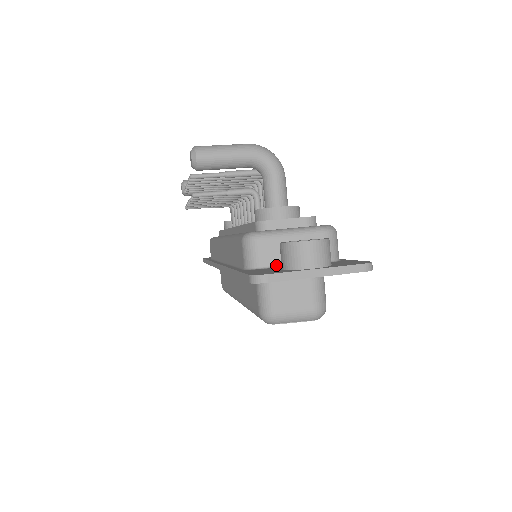
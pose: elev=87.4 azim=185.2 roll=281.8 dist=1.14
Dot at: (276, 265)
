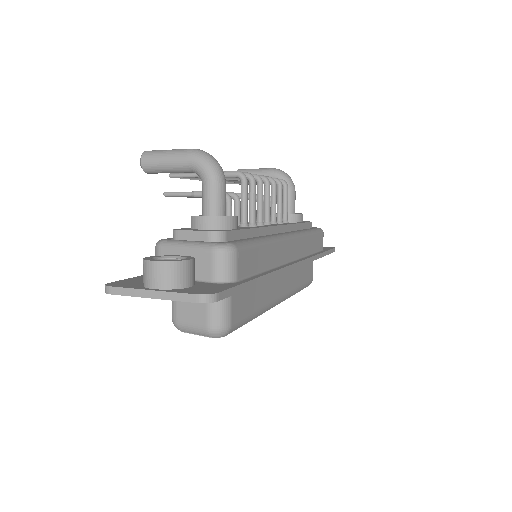
Dot at: occluded
